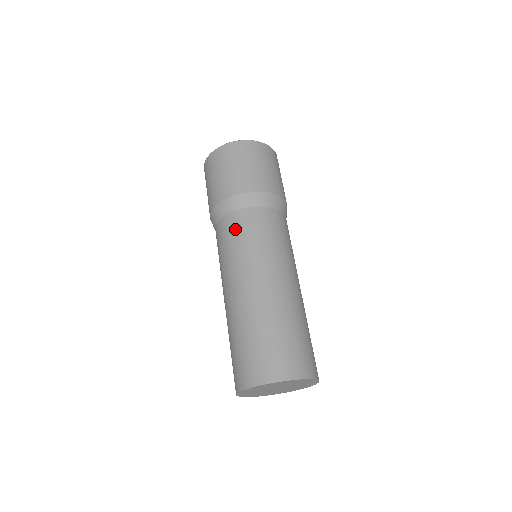
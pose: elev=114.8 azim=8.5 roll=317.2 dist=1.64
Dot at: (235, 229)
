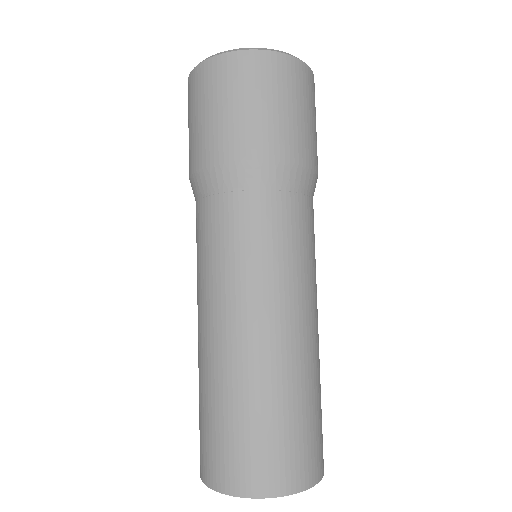
Dot at: (239, 222)
